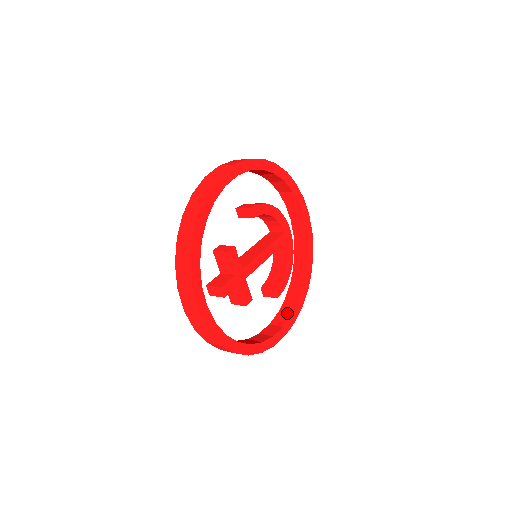
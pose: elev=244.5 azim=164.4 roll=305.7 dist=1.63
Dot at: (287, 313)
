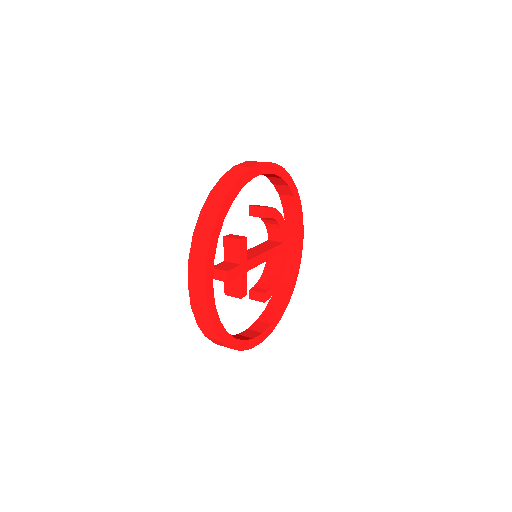
Dot at: (266, 322)
